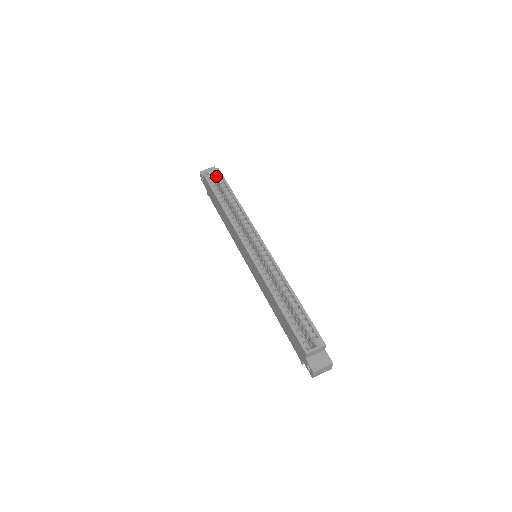
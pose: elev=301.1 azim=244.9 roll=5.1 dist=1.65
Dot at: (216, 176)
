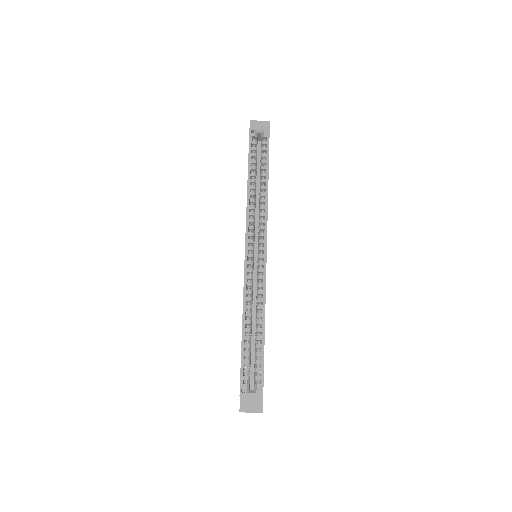
Dot at: (263, 138)
